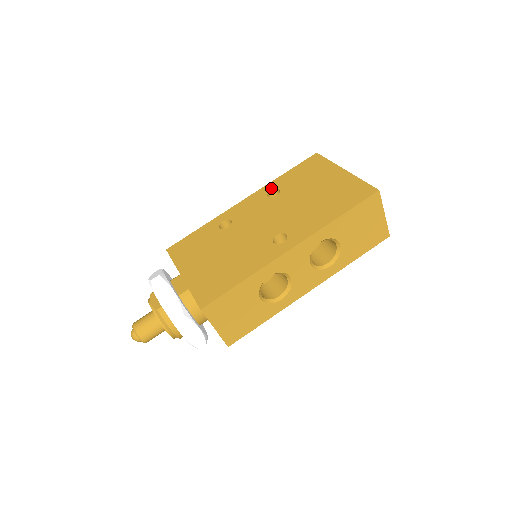
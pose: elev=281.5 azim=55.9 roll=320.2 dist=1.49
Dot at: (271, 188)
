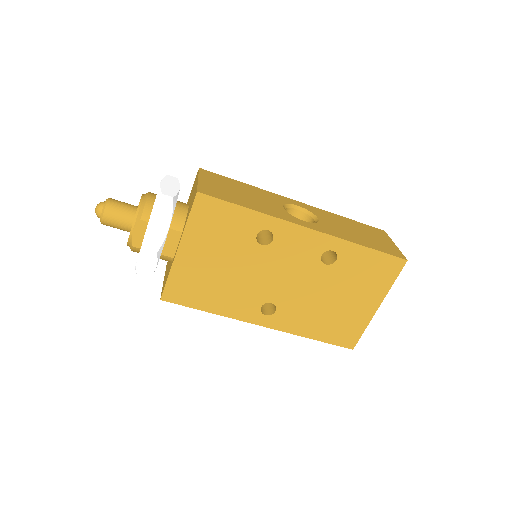
Dot at: (336, 249)
